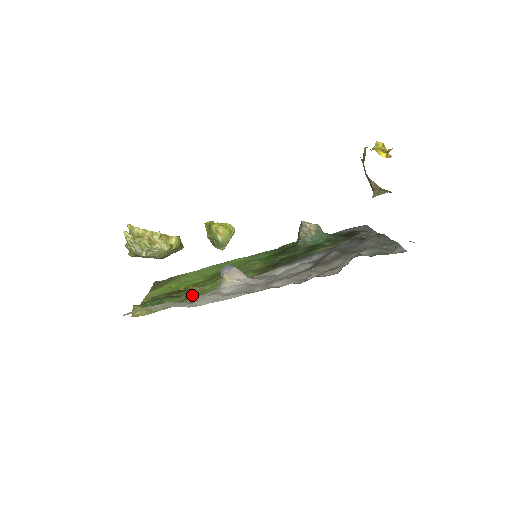
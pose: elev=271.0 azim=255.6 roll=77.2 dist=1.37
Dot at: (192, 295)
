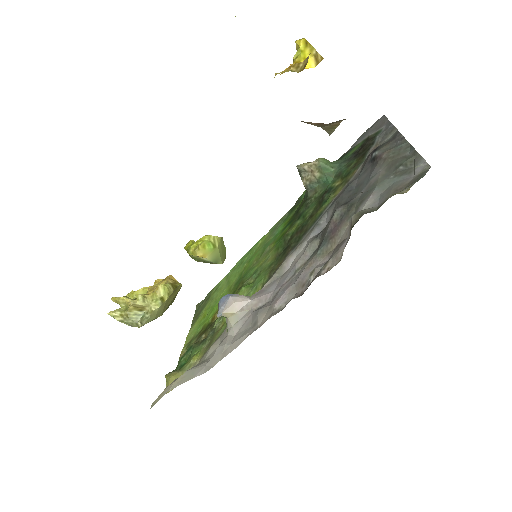
Dot at: (213, 338)
